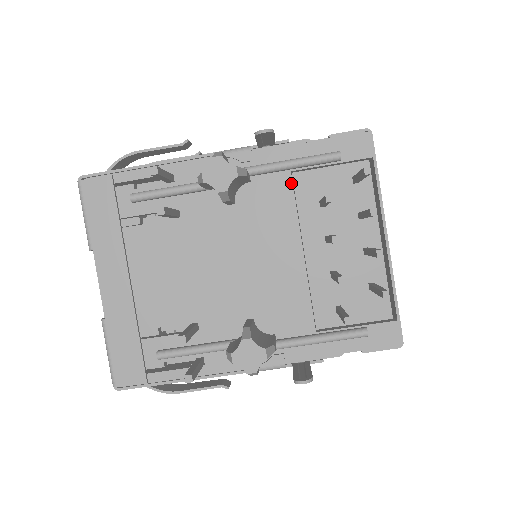
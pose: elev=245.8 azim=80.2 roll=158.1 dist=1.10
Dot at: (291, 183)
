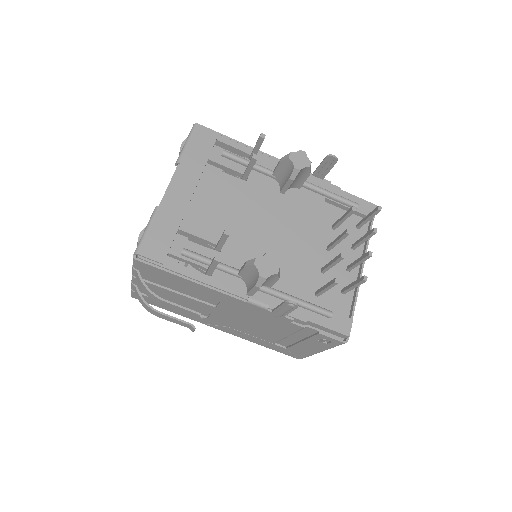
Dot at: (322, 204)
